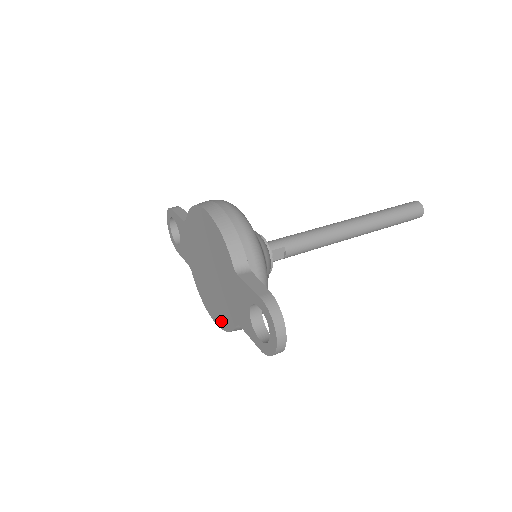
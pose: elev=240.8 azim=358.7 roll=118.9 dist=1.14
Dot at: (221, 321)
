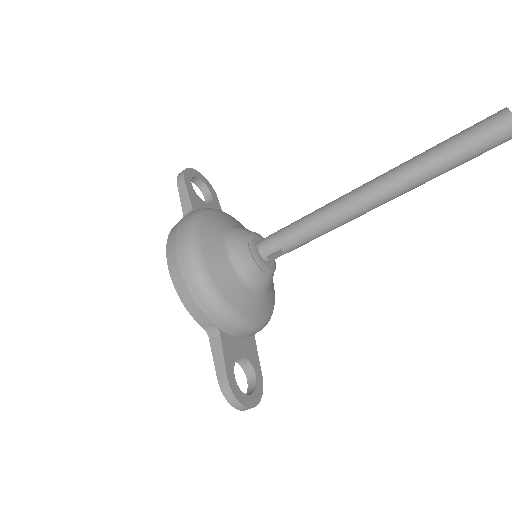
Dot at: occluded
